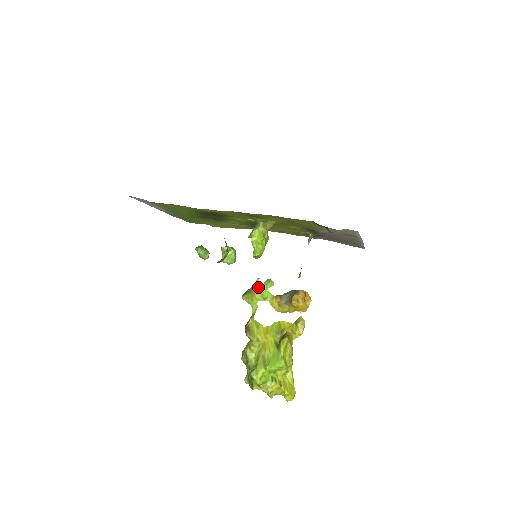
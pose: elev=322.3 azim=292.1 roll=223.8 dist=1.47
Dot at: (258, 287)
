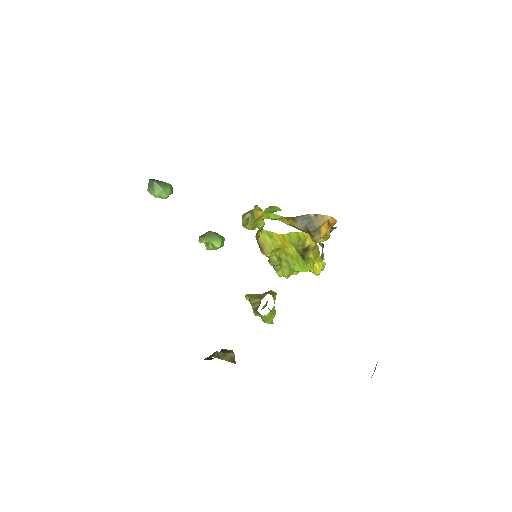
Dot at: (260, 212)
